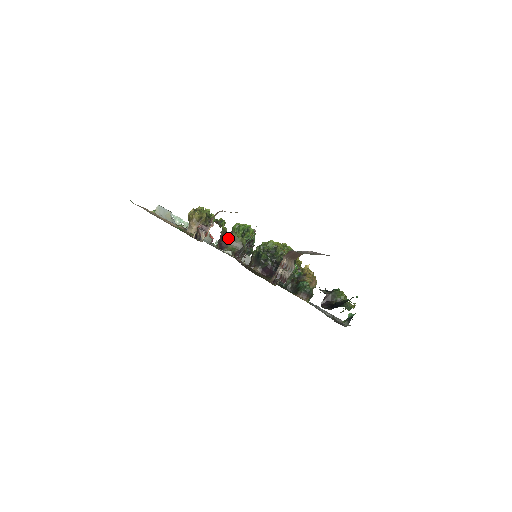
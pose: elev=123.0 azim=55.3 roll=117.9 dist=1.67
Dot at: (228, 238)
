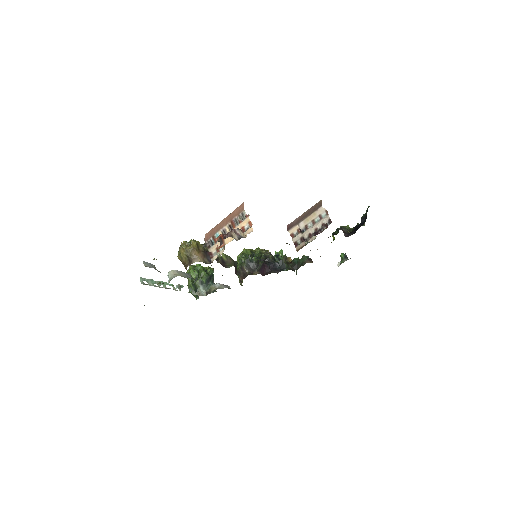
Dot at: (220, 260)
